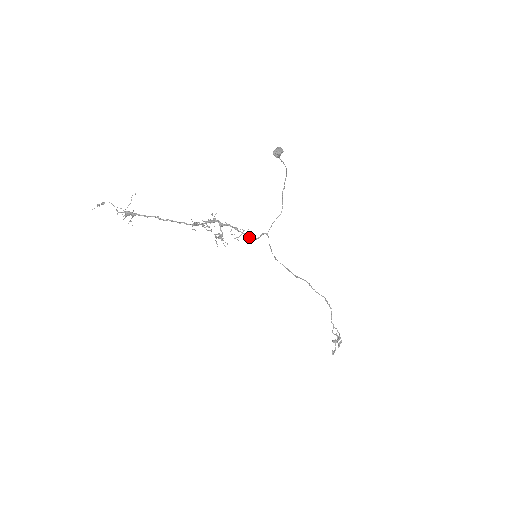
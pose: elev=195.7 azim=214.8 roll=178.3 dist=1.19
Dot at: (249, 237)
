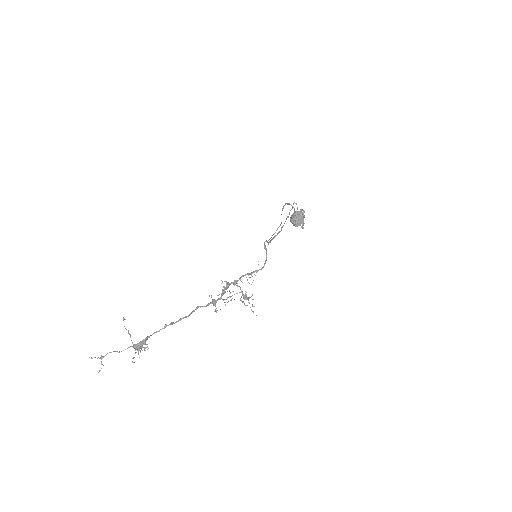
Dot at: (262, 268)
